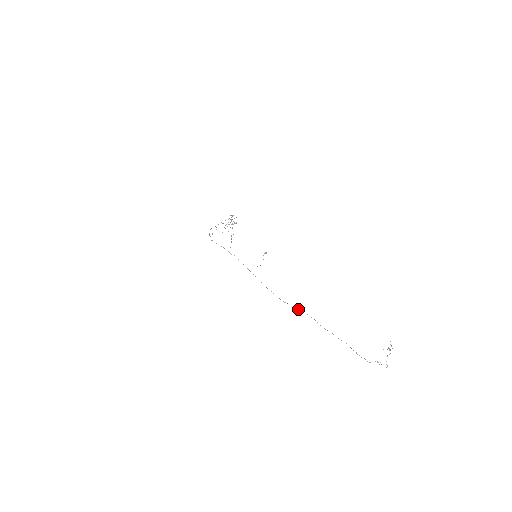
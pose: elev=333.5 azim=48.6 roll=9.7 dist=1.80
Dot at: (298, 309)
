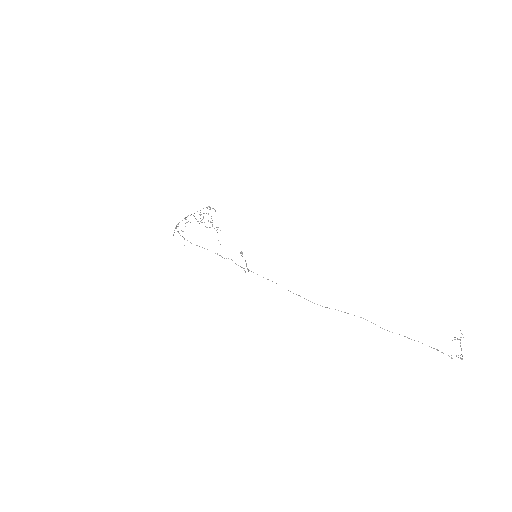
Dot at: (347, 313)
